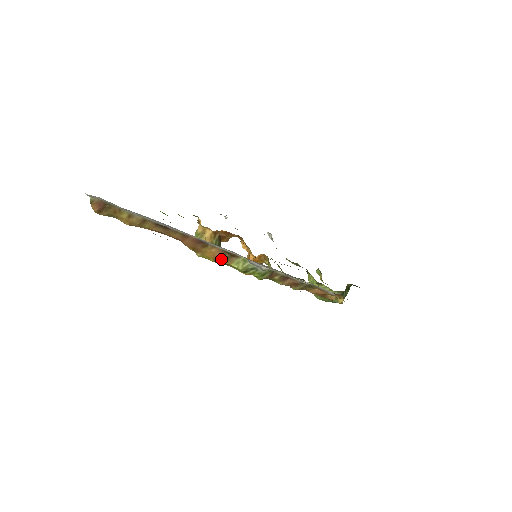
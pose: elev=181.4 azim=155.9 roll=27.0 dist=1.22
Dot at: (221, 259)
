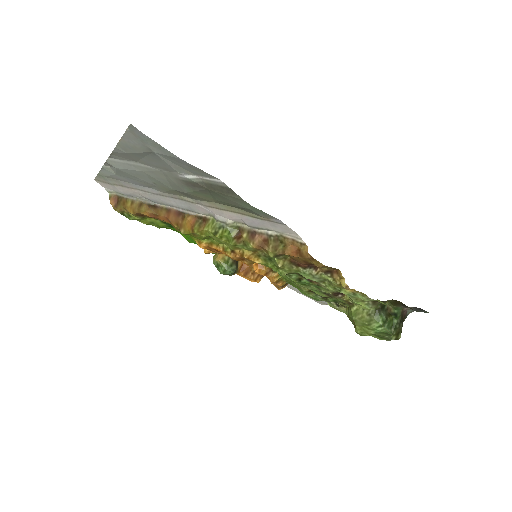
Dot at: (196, 226)
